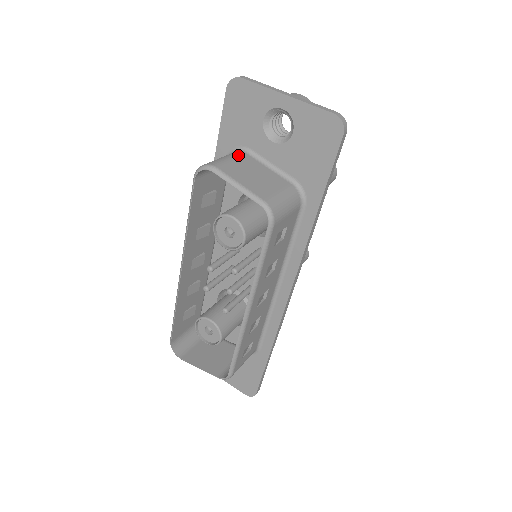
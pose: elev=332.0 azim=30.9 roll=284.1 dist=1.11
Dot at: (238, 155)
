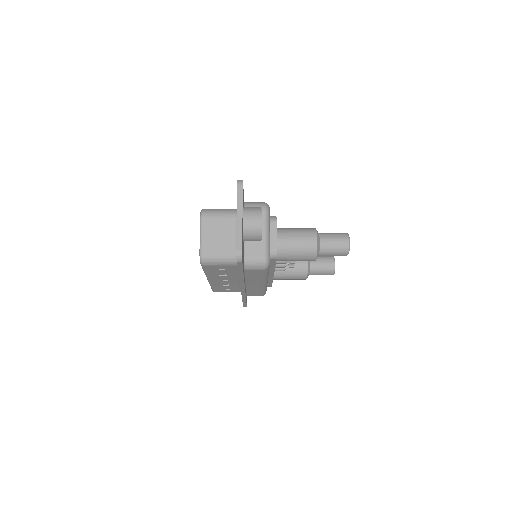
Dot at: (228, 216)
